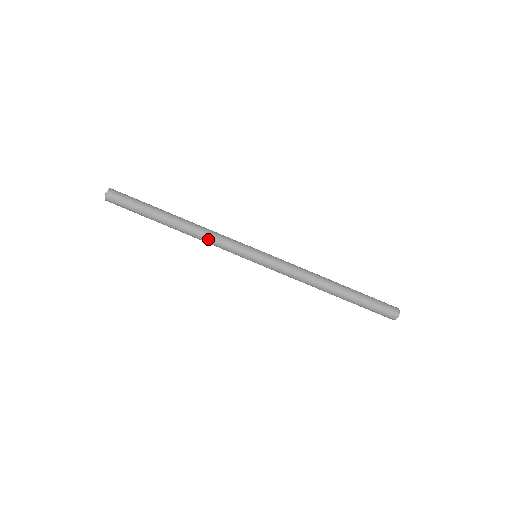
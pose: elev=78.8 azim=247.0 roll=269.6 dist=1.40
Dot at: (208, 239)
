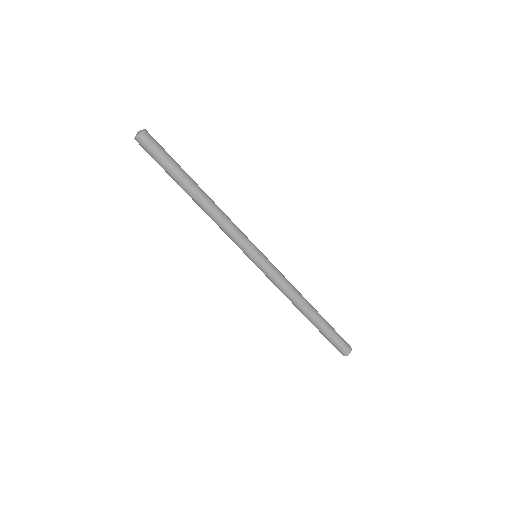
Dot at: (219, 224)
